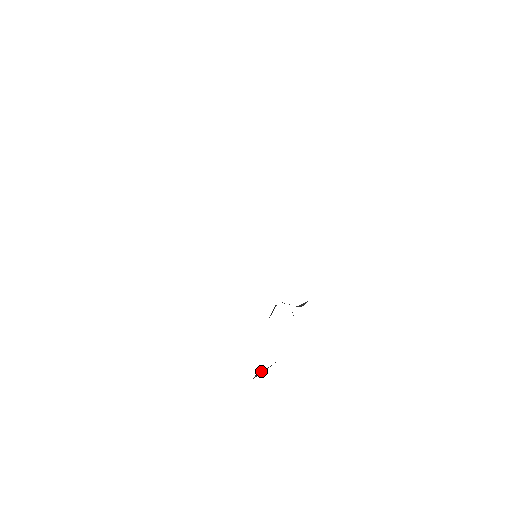
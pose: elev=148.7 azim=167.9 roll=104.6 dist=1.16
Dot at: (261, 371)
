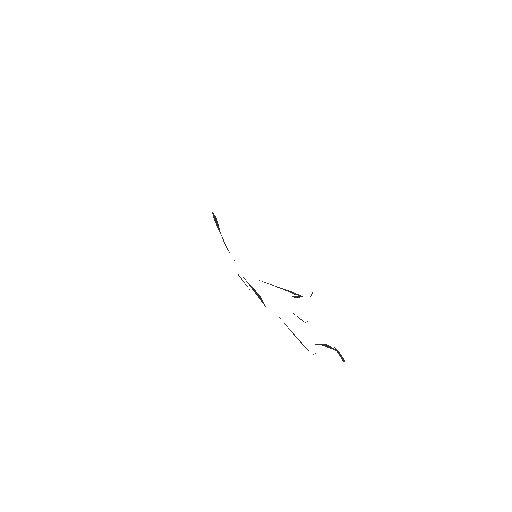
Dot at: occluded
